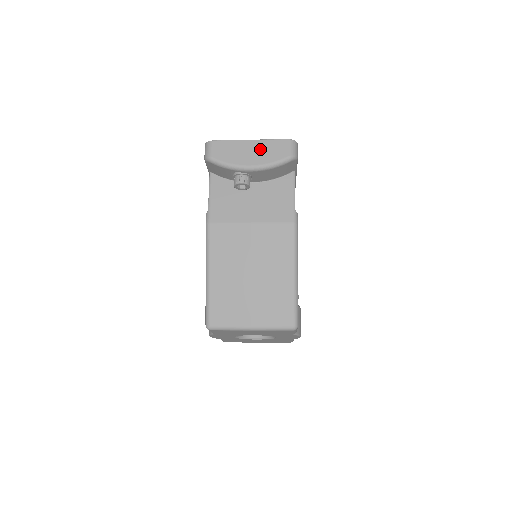
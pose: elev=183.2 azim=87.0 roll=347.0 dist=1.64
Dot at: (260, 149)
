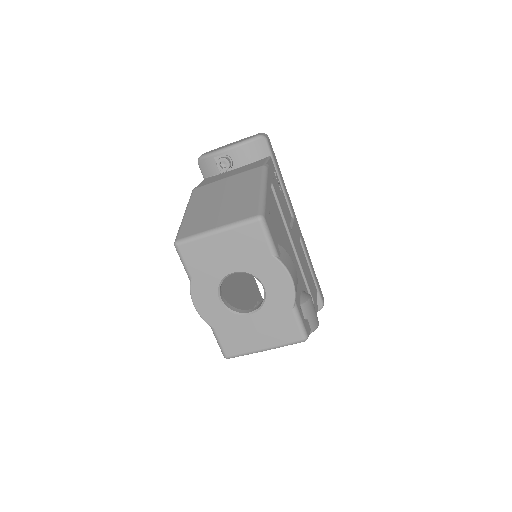
Dot at: occluded
